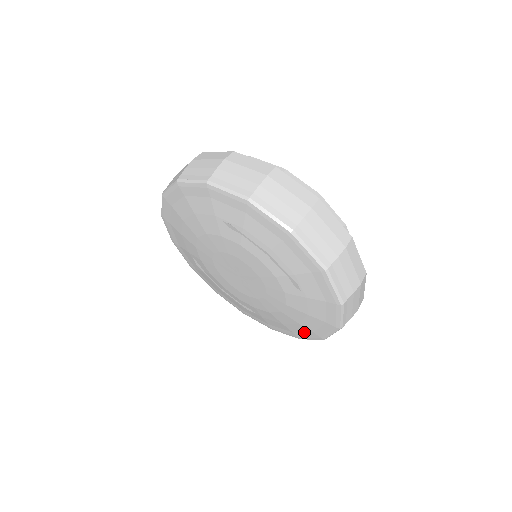
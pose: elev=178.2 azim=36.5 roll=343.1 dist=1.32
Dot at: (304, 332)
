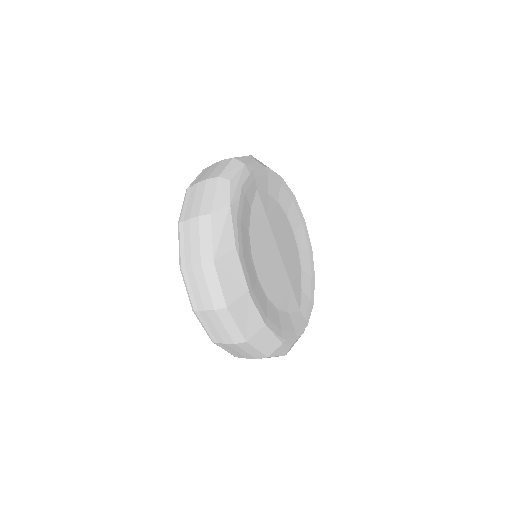
Dot at: occluded
